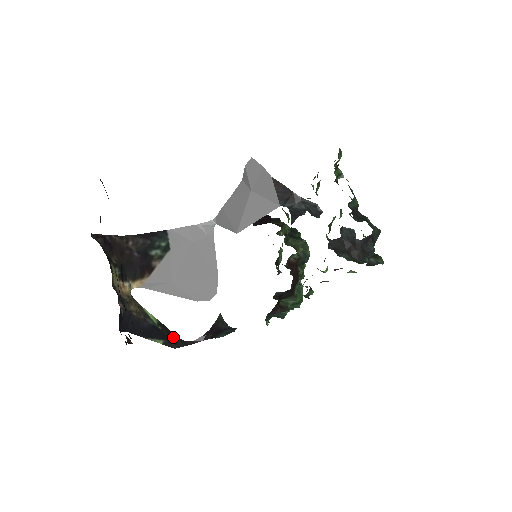
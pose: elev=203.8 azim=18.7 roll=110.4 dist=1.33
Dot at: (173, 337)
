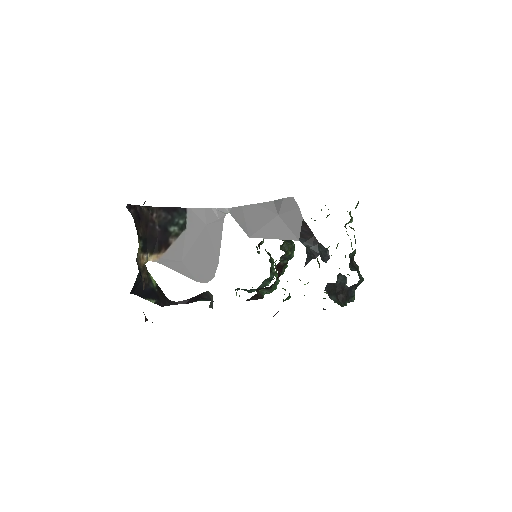
Dot at: (163, 297)
